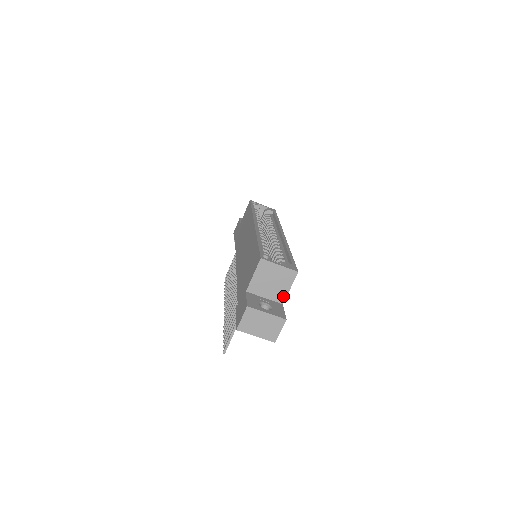
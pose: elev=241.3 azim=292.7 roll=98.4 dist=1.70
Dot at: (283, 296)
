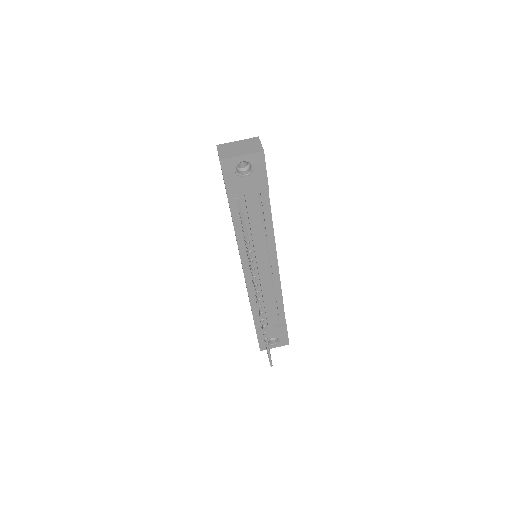
Dot at: occluded
